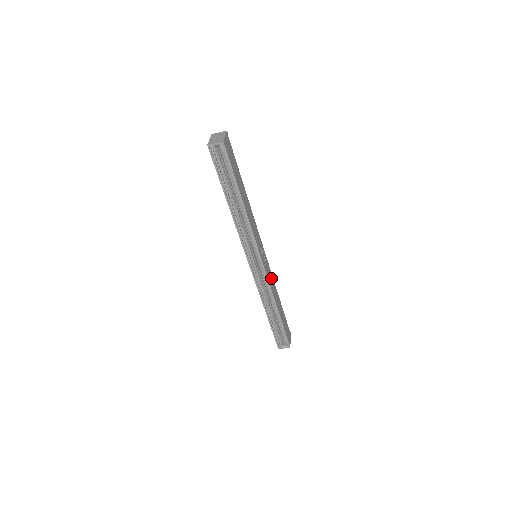
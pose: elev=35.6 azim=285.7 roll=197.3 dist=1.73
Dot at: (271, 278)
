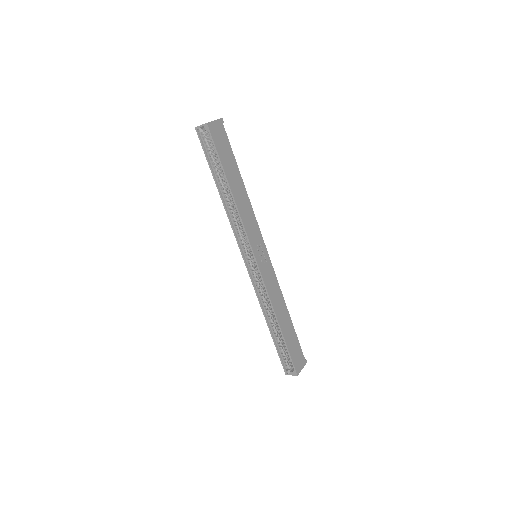
Dot at: (274, 285)
